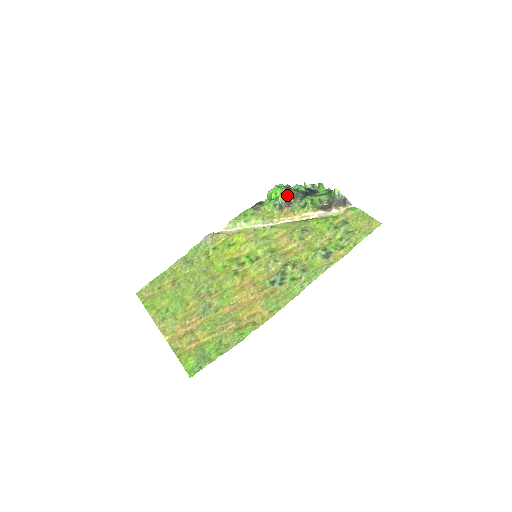
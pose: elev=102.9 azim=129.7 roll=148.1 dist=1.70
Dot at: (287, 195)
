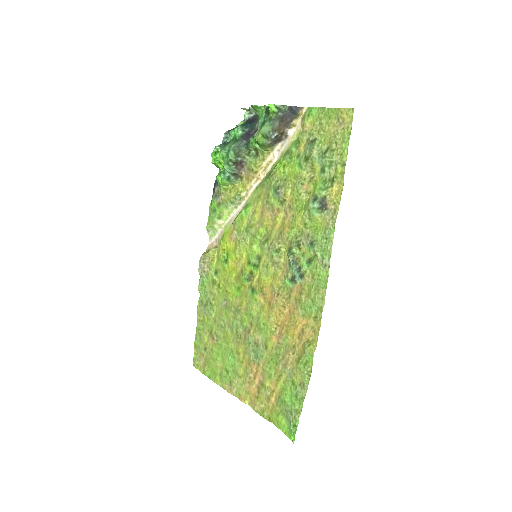
Dot at: (229, 158)
